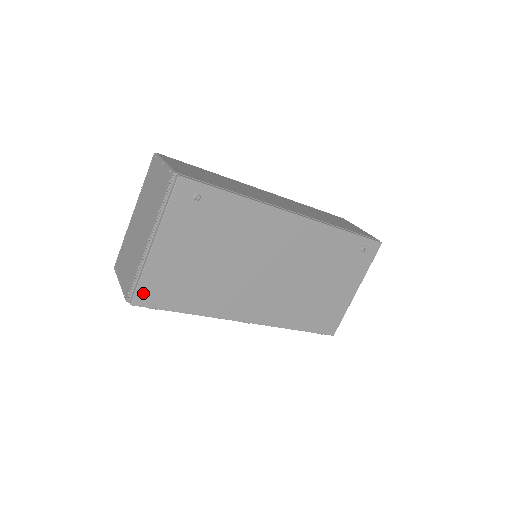
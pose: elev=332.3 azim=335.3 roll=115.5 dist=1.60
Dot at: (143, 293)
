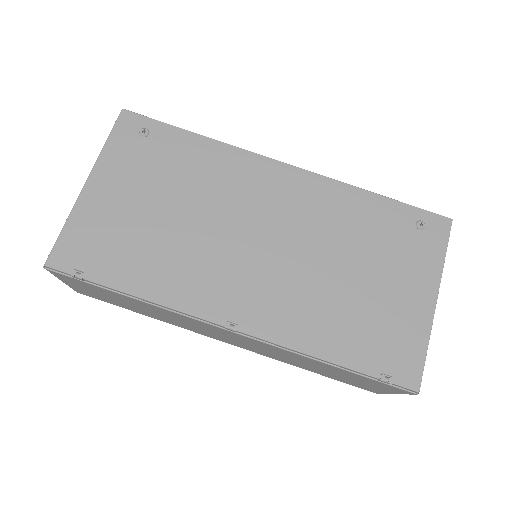
Dot at: (65, 250)
